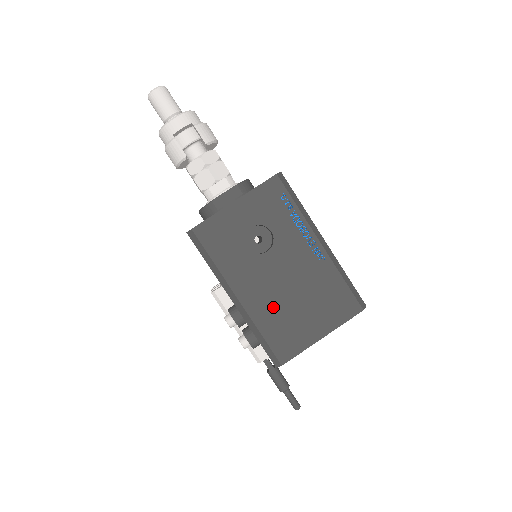
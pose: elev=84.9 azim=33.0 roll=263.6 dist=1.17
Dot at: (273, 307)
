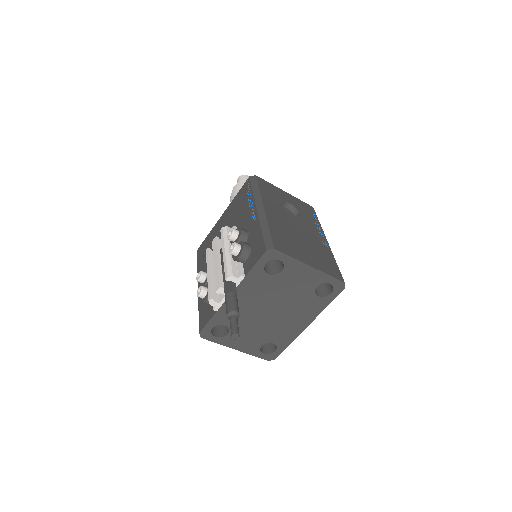
Dot at: (284, 229)
